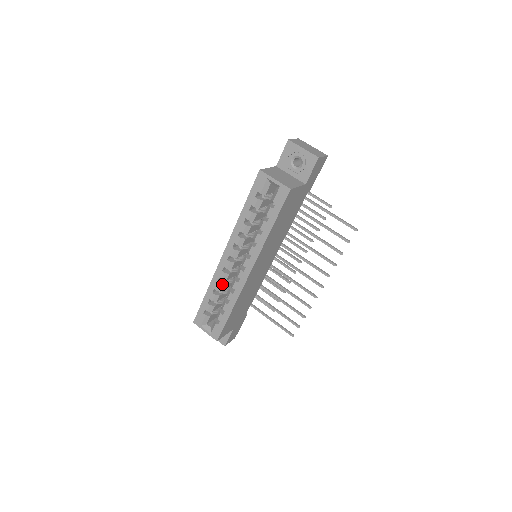
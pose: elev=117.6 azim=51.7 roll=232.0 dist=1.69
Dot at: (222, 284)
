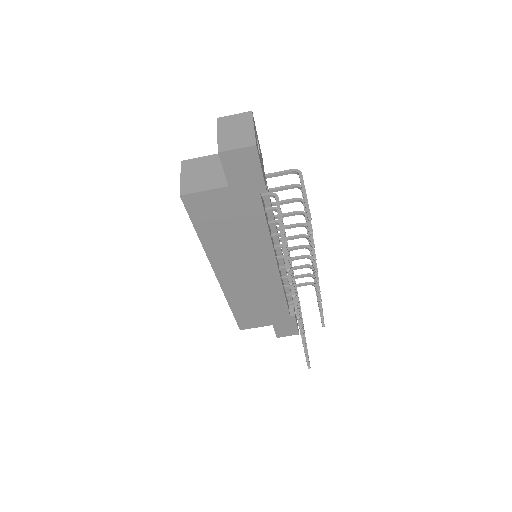
Dot at: occluded
